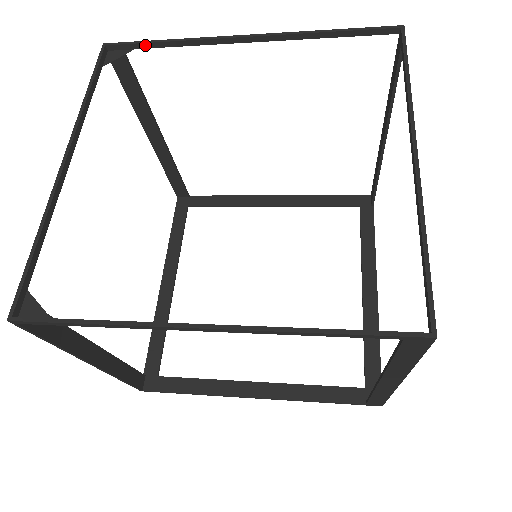
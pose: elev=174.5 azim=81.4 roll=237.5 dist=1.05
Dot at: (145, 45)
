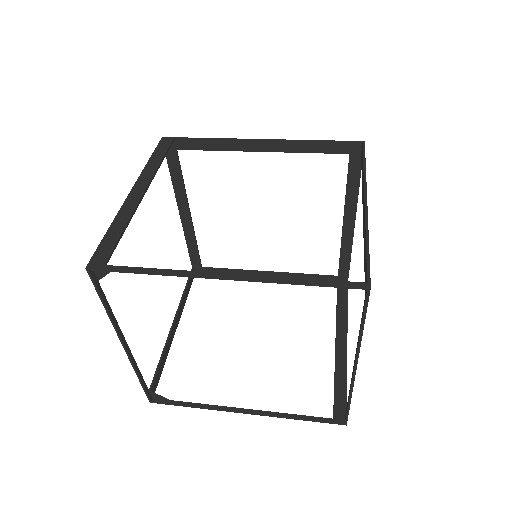
Dot at: (126, 271)
